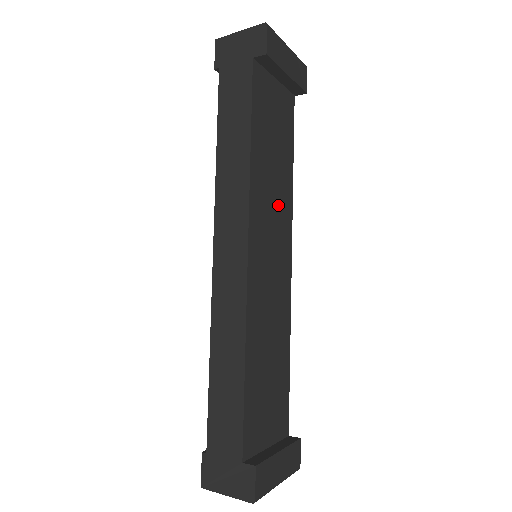
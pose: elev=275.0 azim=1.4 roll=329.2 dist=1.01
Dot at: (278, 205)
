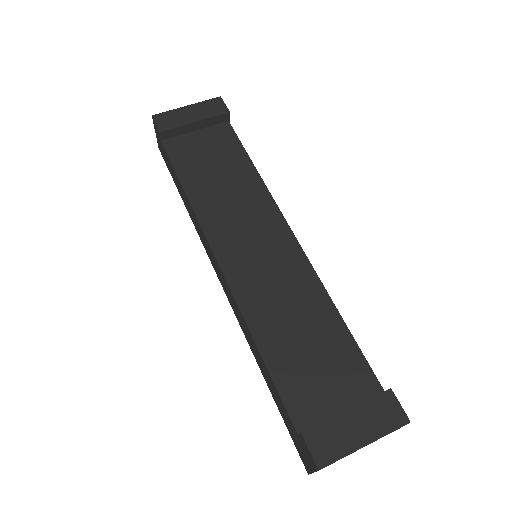
Dot at: (246, 207)
